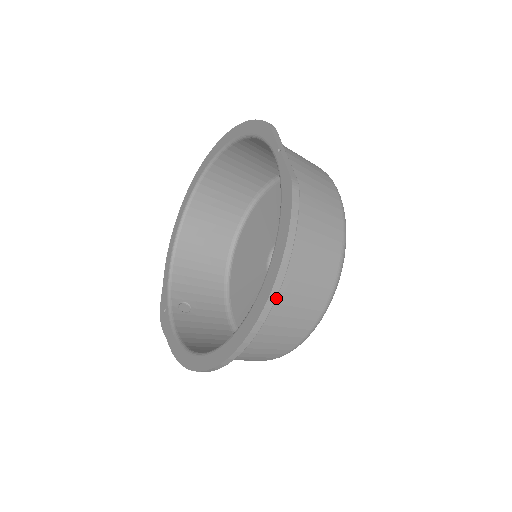
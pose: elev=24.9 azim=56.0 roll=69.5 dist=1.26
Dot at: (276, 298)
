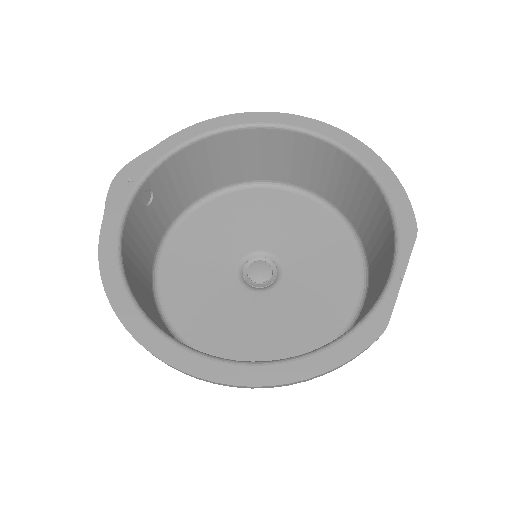
Dot at: (266, 387)
